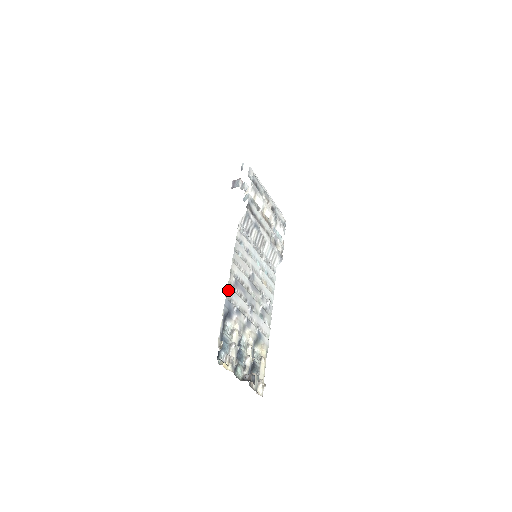
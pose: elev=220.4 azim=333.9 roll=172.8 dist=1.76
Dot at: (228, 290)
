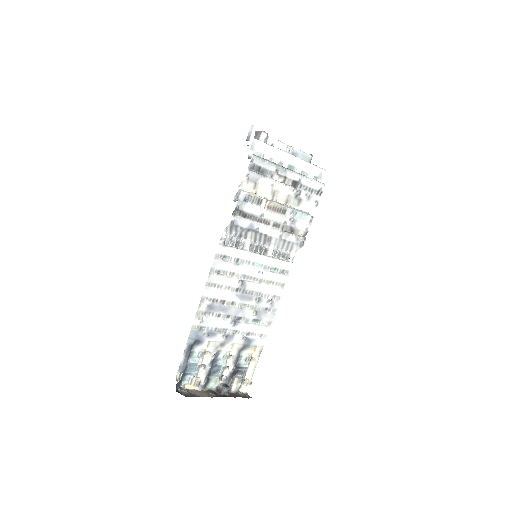
Dot at: (195, 321)
